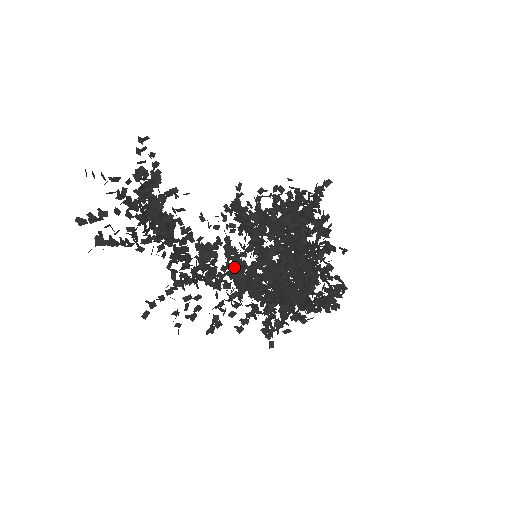
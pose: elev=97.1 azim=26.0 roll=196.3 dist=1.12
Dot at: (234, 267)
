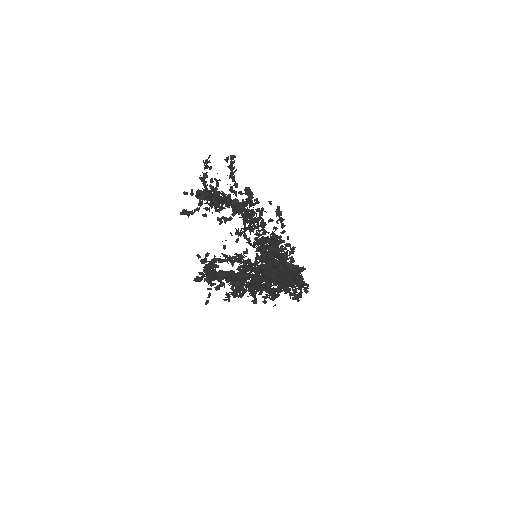
Dot at: occluded
